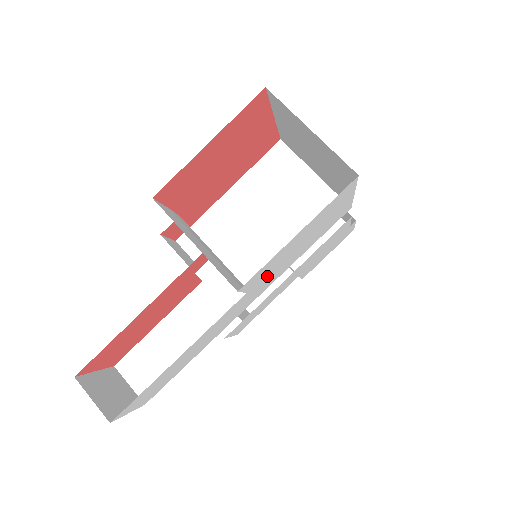
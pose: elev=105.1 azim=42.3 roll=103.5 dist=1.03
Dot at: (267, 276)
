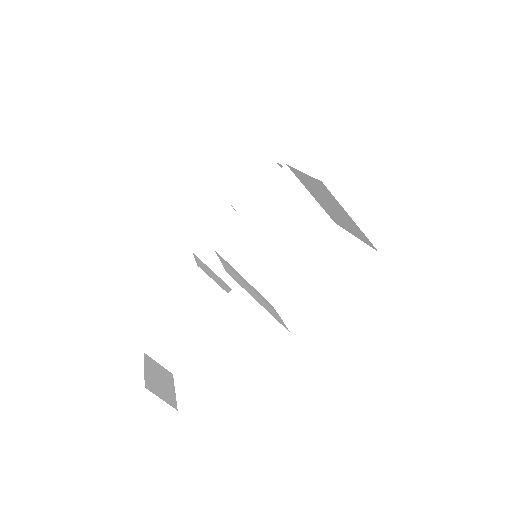
Dot at: occluded
